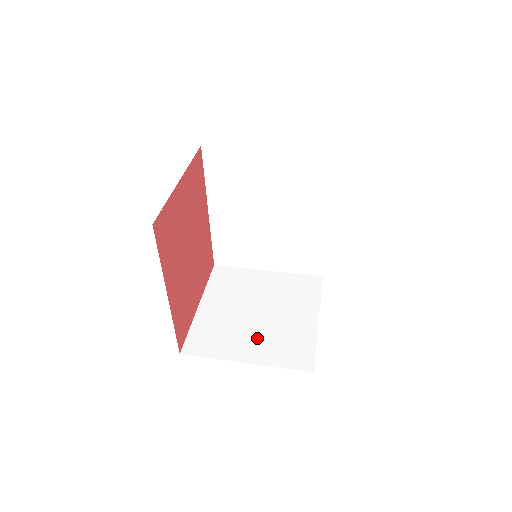
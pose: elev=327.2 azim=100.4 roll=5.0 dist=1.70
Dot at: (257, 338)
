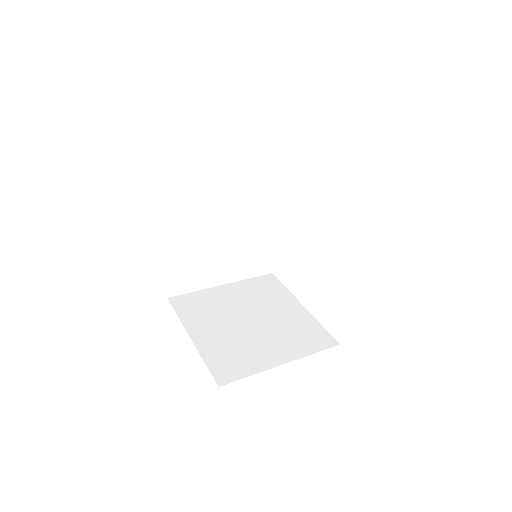
Dot at: (272, 340)
